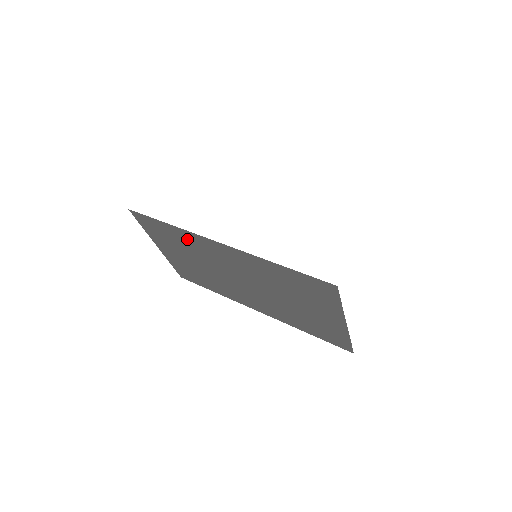
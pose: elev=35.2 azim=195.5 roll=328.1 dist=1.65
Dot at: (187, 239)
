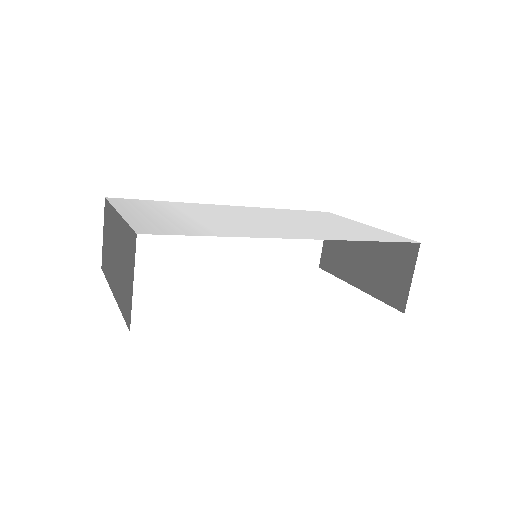
Dot at: occluded
